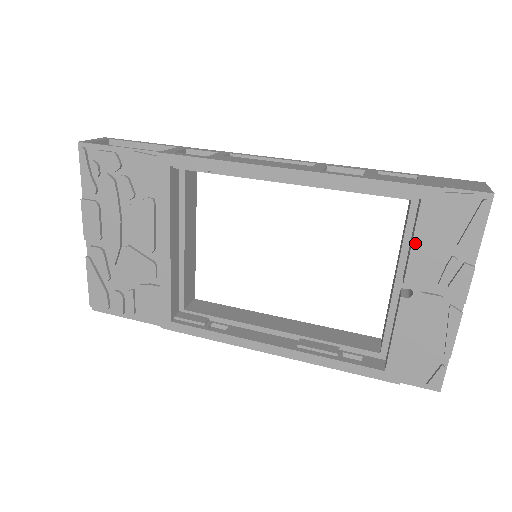
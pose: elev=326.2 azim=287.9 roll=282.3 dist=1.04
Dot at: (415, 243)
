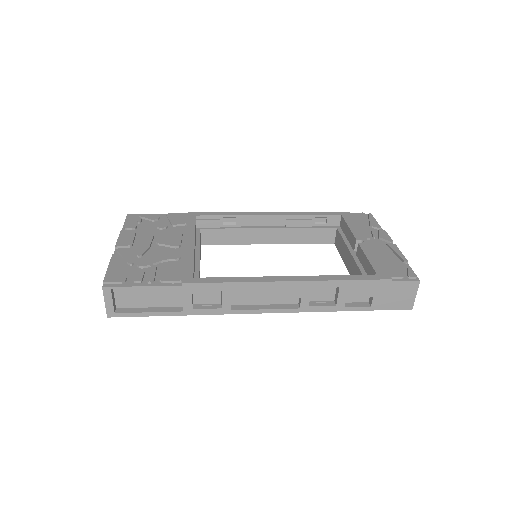
Dot at: (350, 226)
